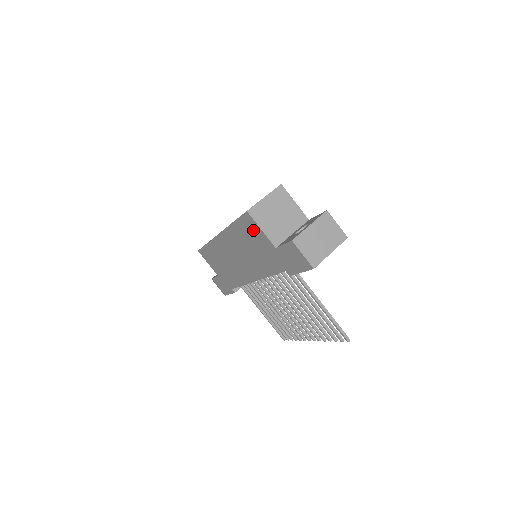
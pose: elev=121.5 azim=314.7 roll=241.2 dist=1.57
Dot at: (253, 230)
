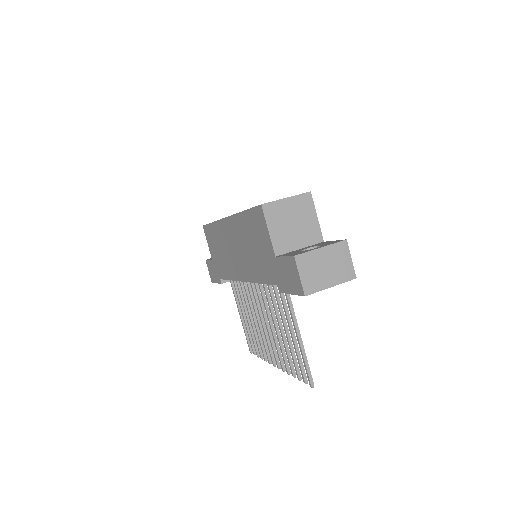
Dot at: (260, 227)
